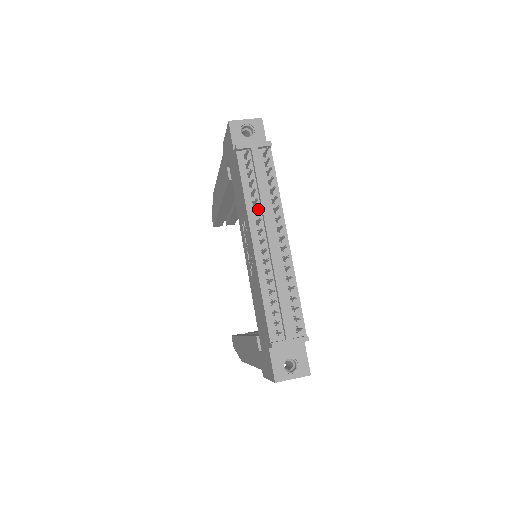
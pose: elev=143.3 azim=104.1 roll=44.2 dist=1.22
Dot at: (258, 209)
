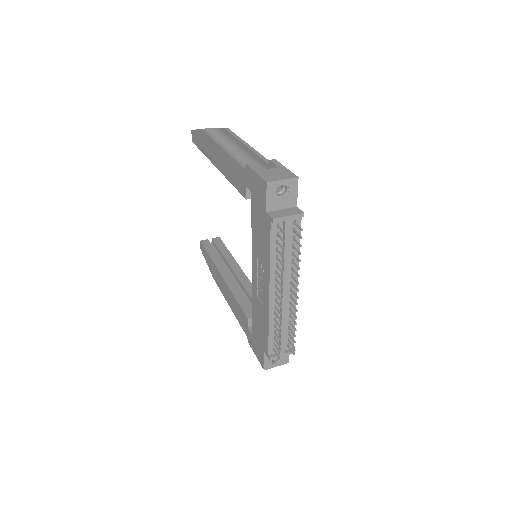
Dot at: occluded
